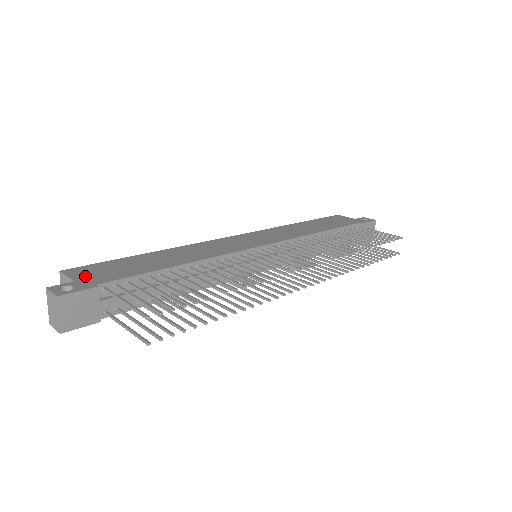
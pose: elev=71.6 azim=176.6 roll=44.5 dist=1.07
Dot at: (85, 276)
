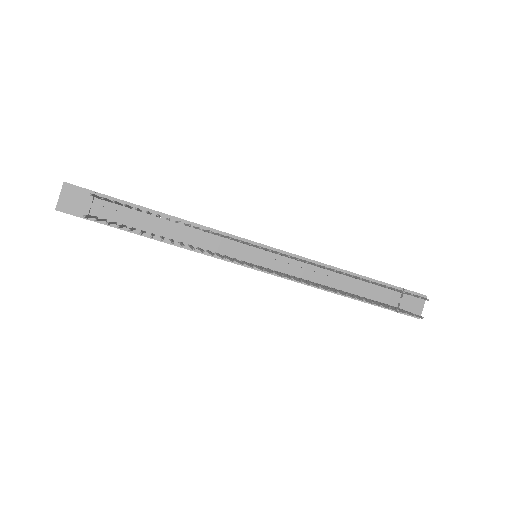
Dot at: occluded
